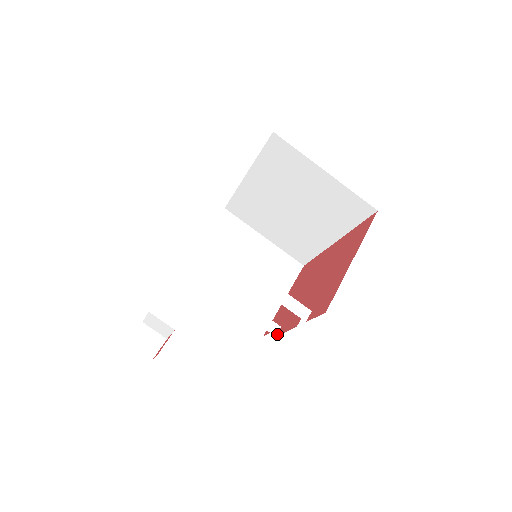
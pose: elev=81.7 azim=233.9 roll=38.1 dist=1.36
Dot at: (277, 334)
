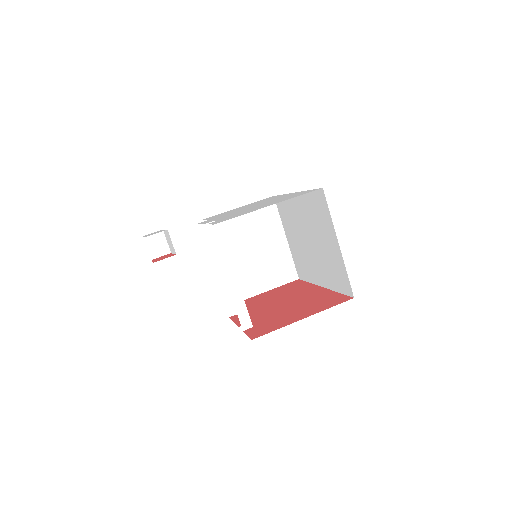
Dot at: (231, 317)
